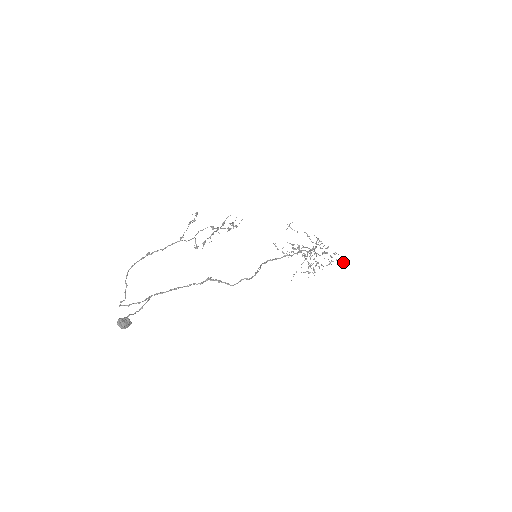
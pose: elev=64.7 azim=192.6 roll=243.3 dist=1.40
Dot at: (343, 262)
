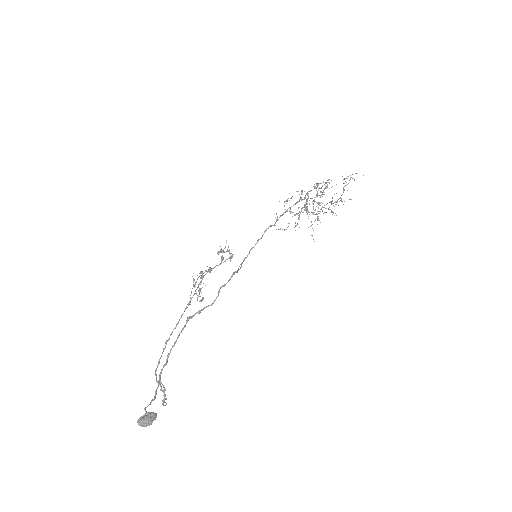
Dot at: occluded
